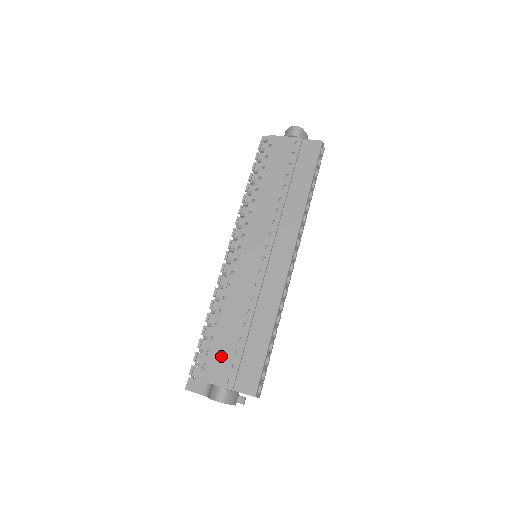
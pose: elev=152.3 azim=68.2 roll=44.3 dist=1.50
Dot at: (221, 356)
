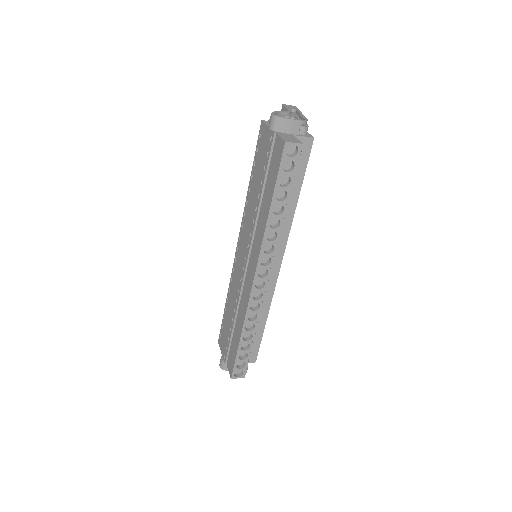
Dot at: (224, 335)
